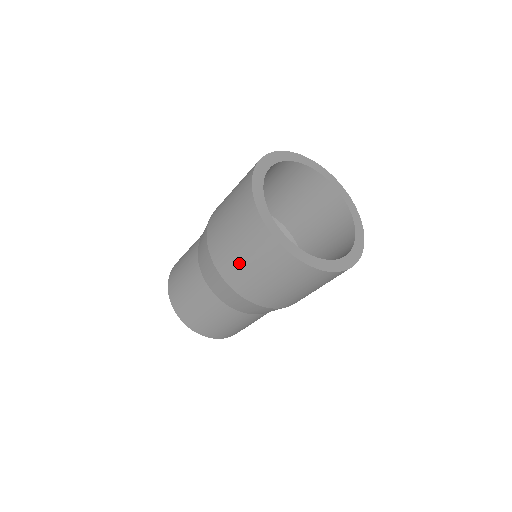
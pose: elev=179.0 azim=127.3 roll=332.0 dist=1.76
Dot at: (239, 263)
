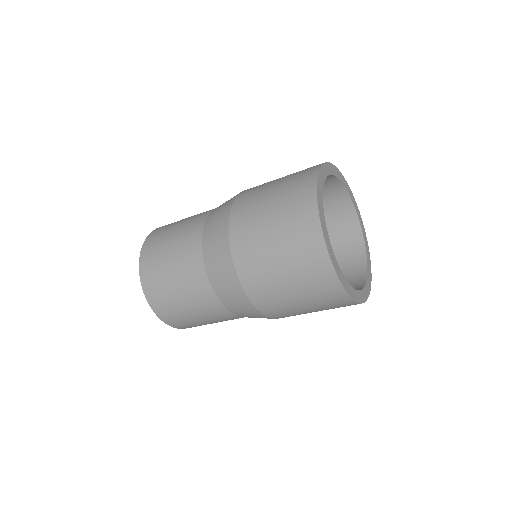
Dot at: (281, 293)
